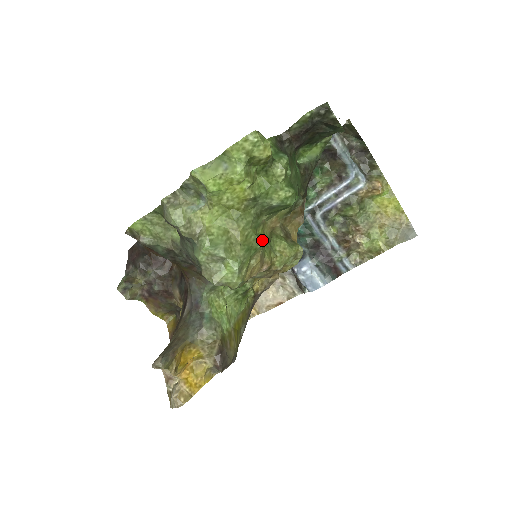
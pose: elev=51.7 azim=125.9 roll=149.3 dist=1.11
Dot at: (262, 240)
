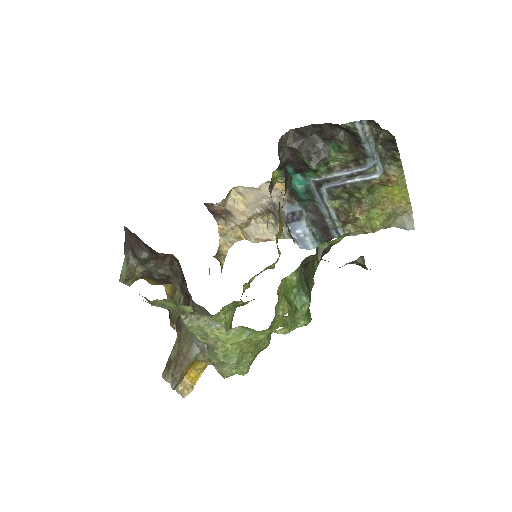
Dot at: (270, 336)
